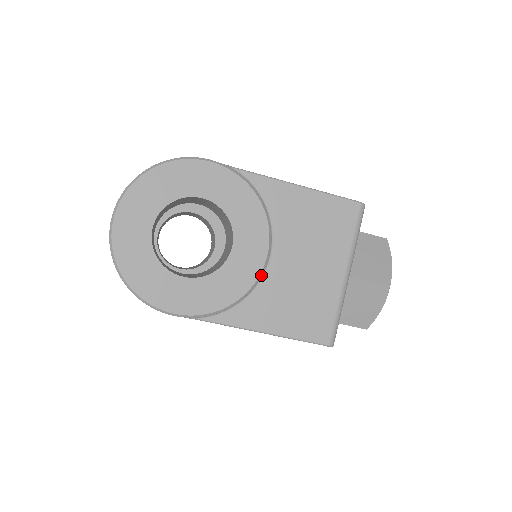
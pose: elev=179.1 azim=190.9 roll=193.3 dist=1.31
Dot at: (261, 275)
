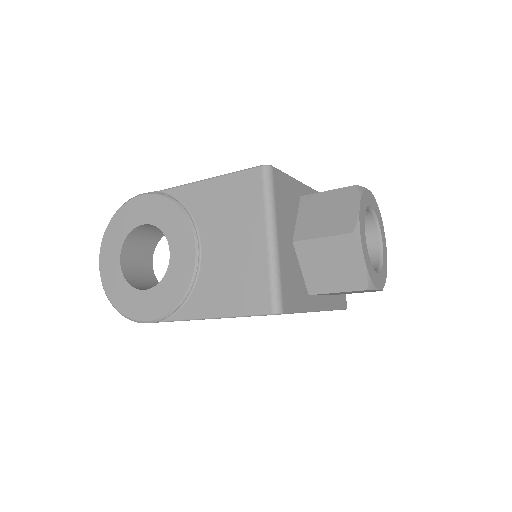
Dot at: (197, 268)
